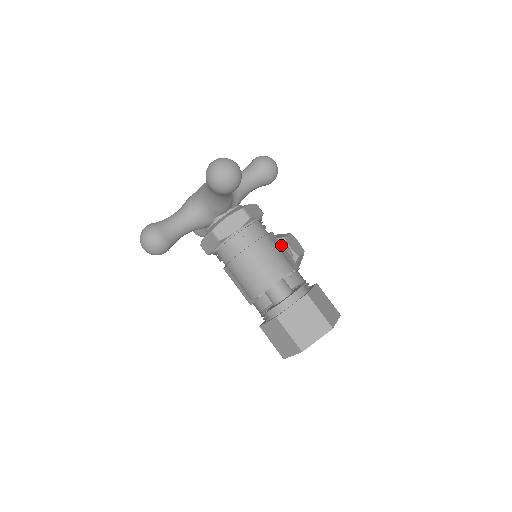
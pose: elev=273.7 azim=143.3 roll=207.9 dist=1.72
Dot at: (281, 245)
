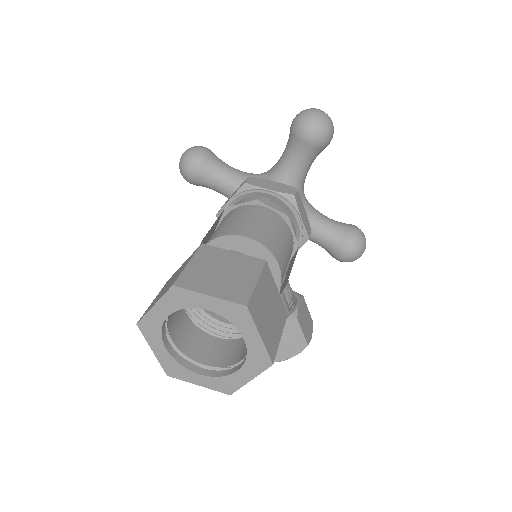
Dot at: occluded
